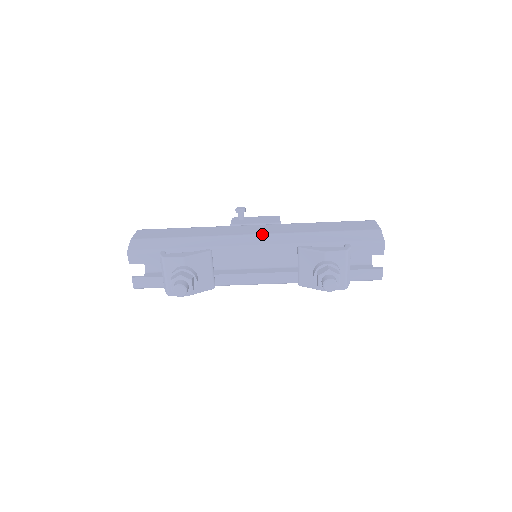
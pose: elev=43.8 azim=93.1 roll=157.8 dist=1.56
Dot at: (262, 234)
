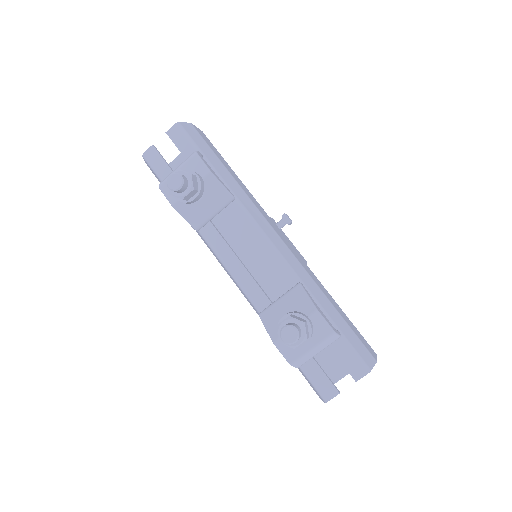
Dot at: (284, 242)
